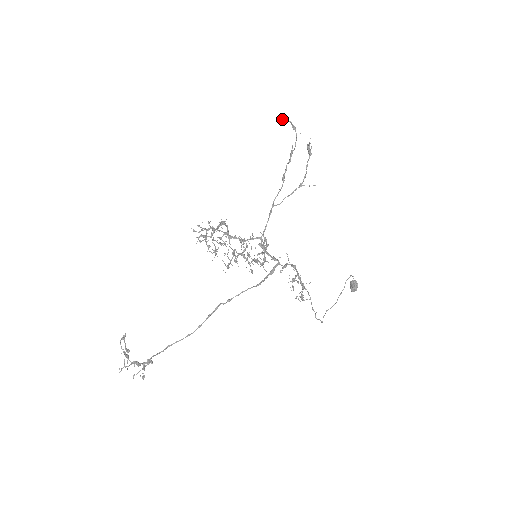
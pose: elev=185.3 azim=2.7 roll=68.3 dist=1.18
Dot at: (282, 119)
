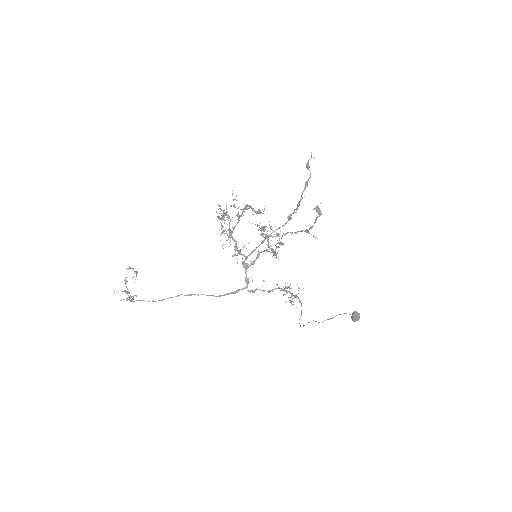
Dot at: (307, 163)
